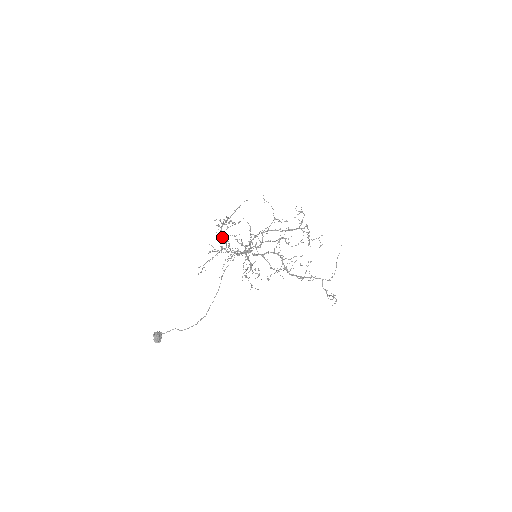
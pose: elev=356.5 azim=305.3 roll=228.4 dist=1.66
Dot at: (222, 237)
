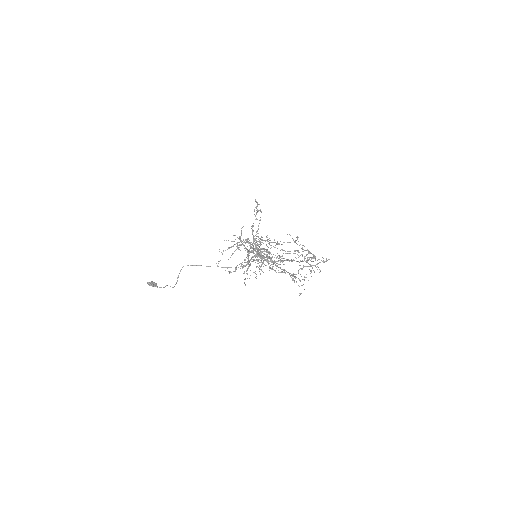
Dot at: occluded
